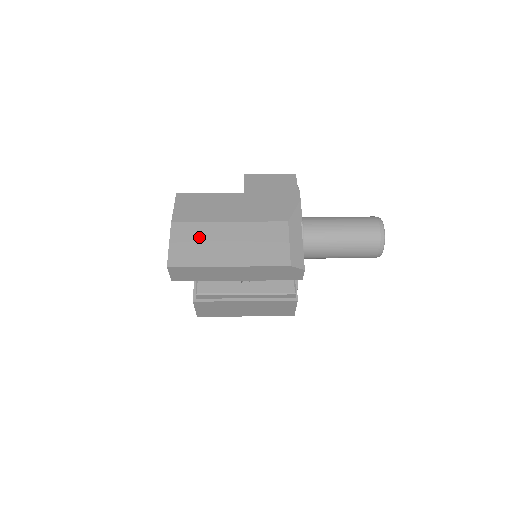
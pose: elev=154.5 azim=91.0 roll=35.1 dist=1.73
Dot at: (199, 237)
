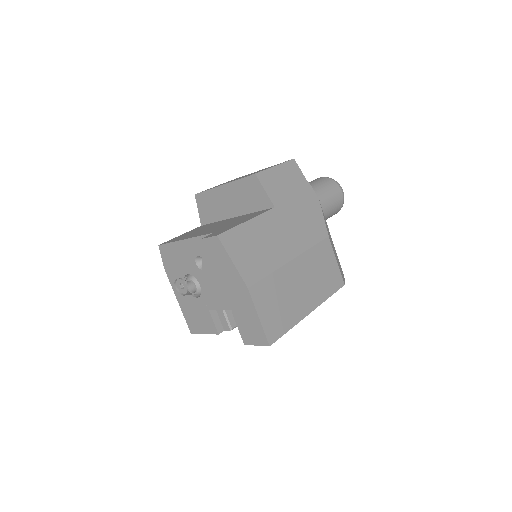
Dot at: (278, 293)
